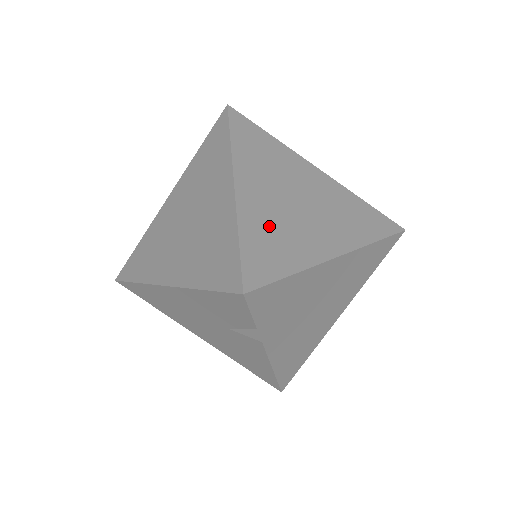
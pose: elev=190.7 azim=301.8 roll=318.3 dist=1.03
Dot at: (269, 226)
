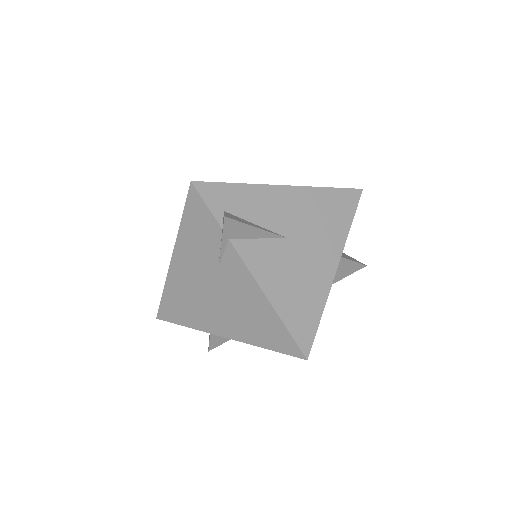
Dot at: occluded
